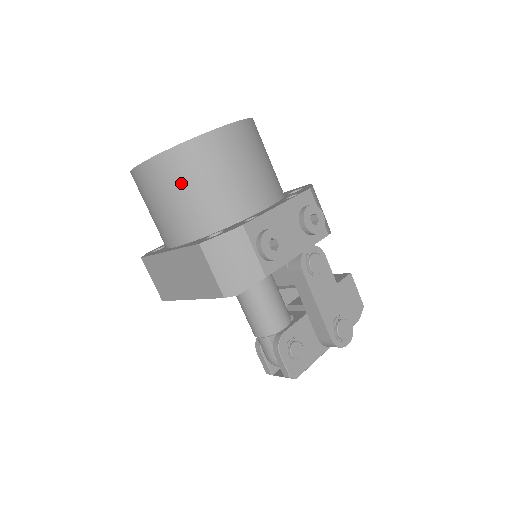
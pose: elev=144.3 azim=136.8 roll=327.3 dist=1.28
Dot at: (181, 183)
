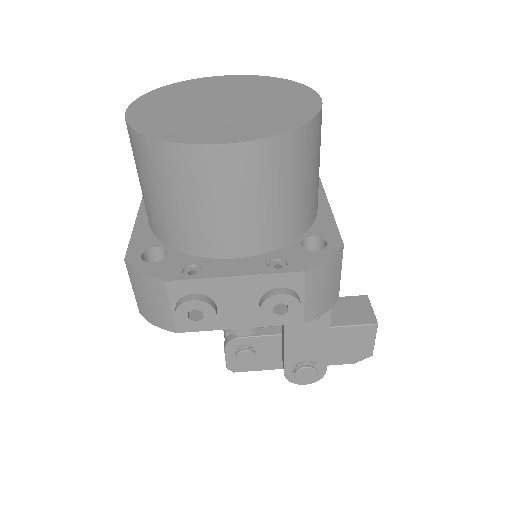
Dot at: (145, 175)
